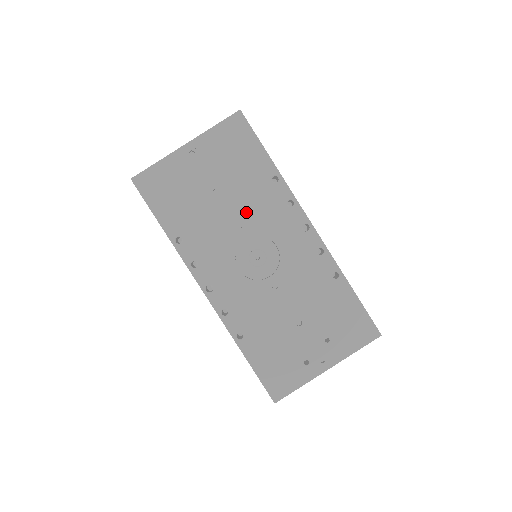
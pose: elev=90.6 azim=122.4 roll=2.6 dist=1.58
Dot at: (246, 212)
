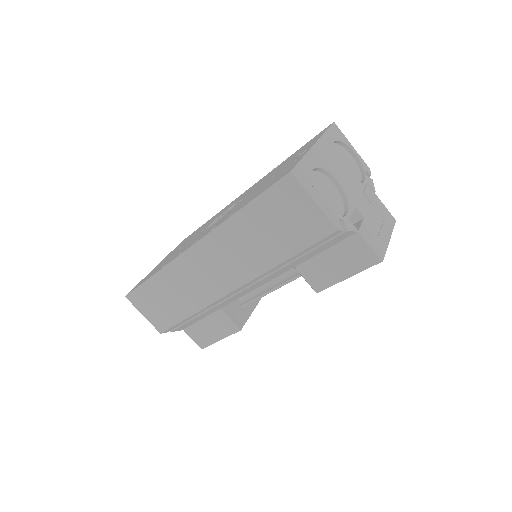
Dot at: occluded
